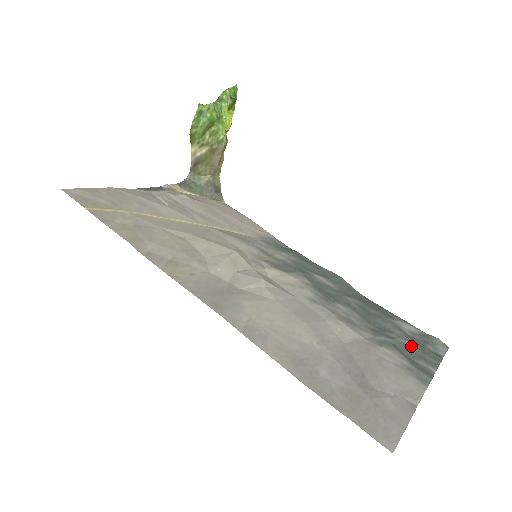
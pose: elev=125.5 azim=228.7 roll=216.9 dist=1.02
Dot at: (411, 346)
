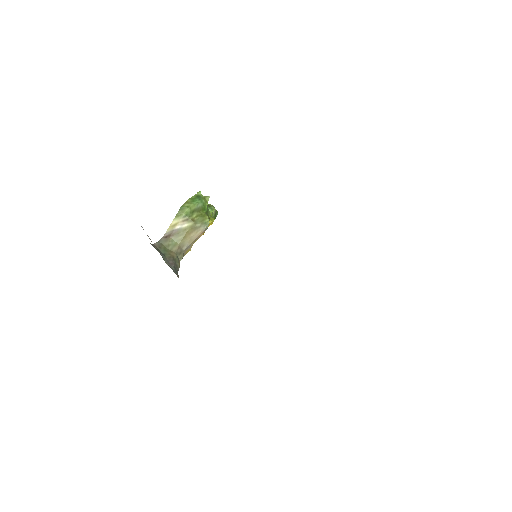
Dot at: occluded
